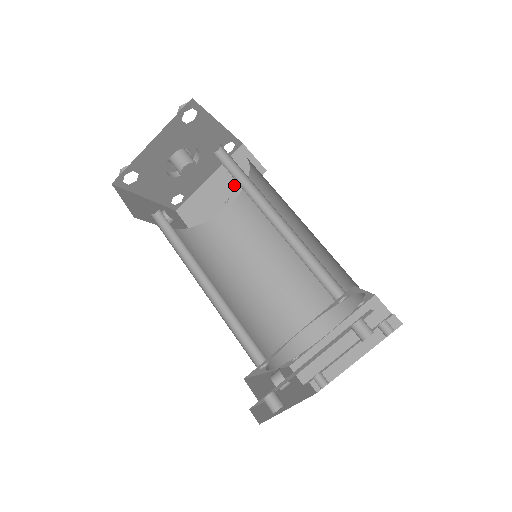
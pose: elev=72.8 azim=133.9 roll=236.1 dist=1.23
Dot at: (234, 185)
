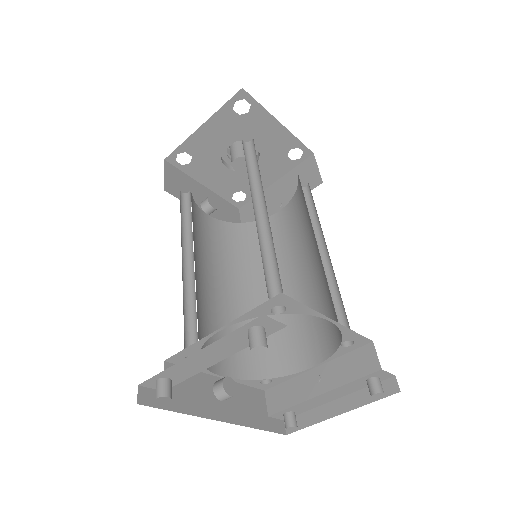
Dot at: (291, 192)
